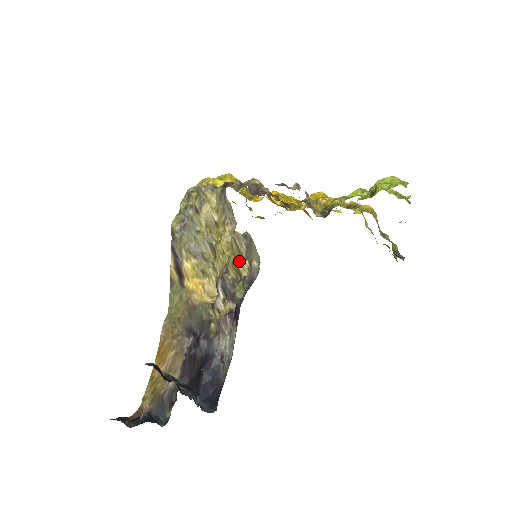
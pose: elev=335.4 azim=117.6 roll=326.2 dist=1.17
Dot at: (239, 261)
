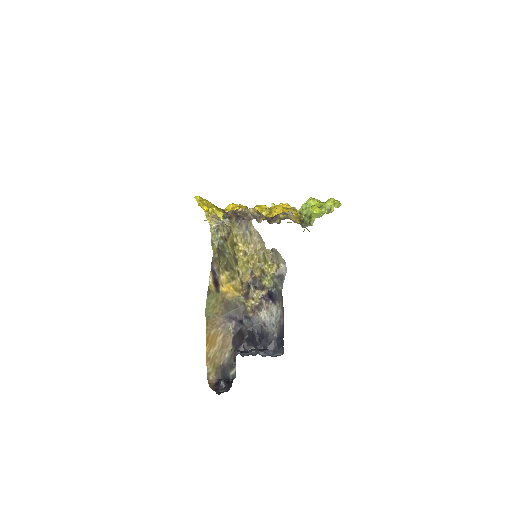
Dot at: (264, 265)
